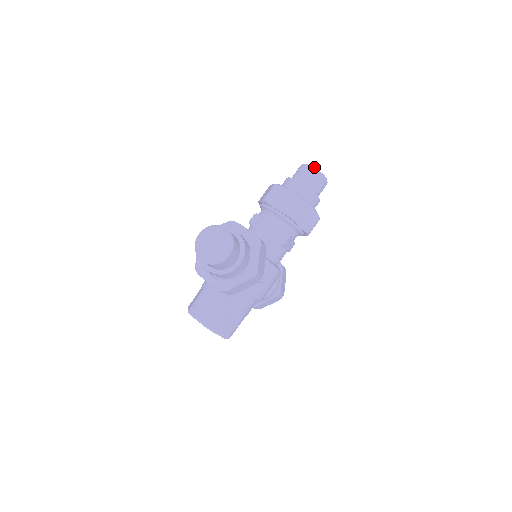
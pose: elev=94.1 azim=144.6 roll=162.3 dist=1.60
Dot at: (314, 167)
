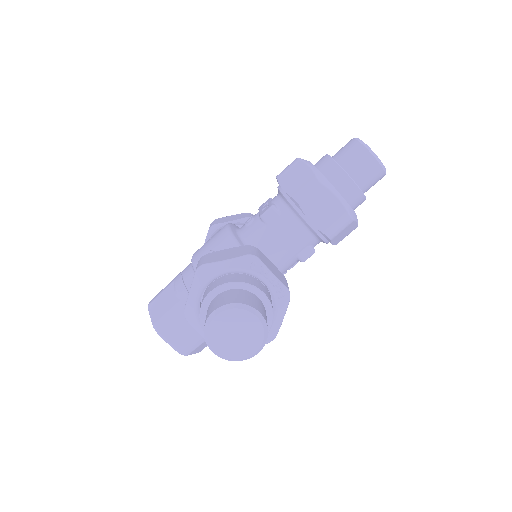
Dot at: (378, 158)
